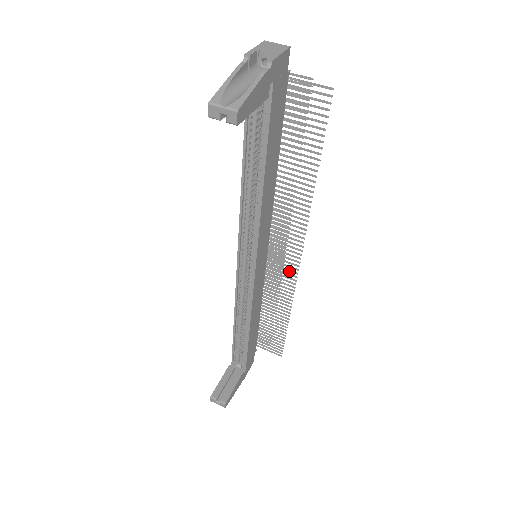
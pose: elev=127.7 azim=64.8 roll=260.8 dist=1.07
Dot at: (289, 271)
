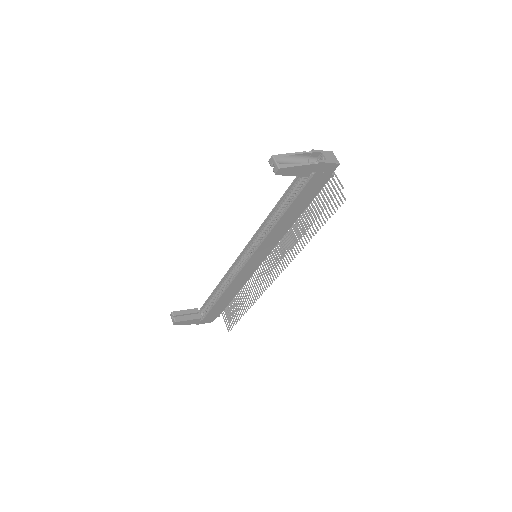
Dot at: (267, 281)
